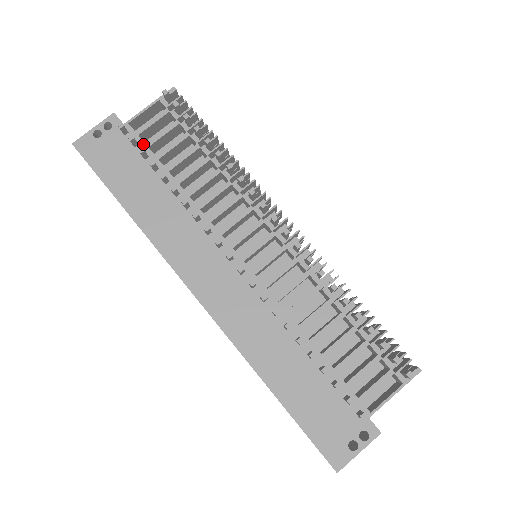
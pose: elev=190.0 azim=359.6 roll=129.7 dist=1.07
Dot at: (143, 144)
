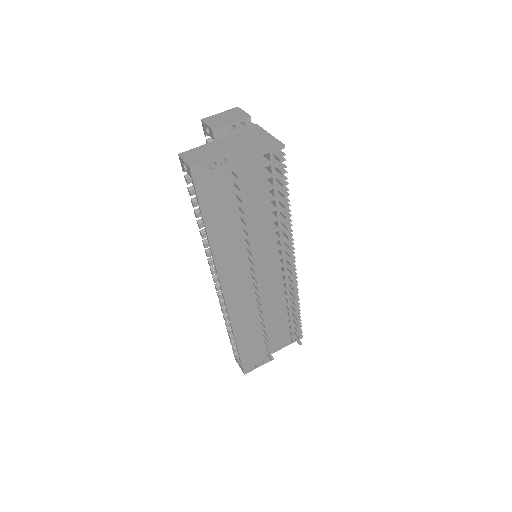
Dot at: occluded
